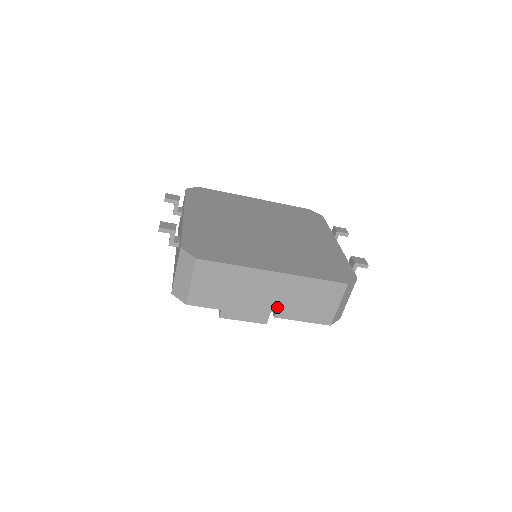
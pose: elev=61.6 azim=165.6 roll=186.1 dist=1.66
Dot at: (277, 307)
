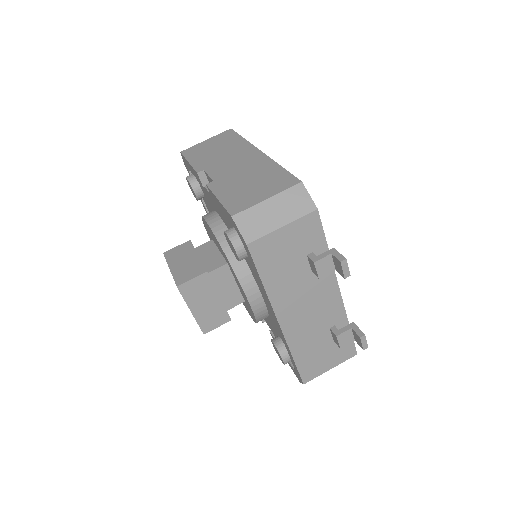
Dot at: (221, 177)
